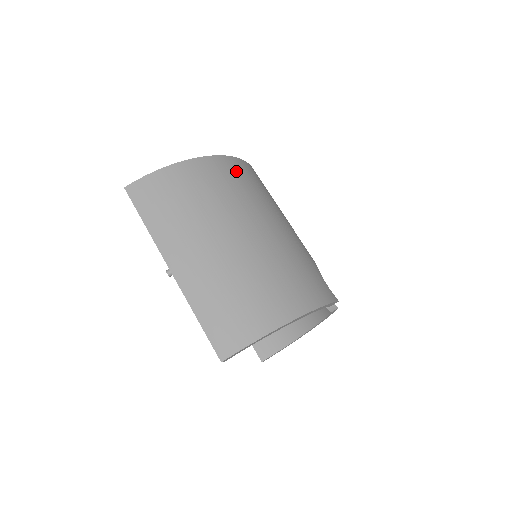
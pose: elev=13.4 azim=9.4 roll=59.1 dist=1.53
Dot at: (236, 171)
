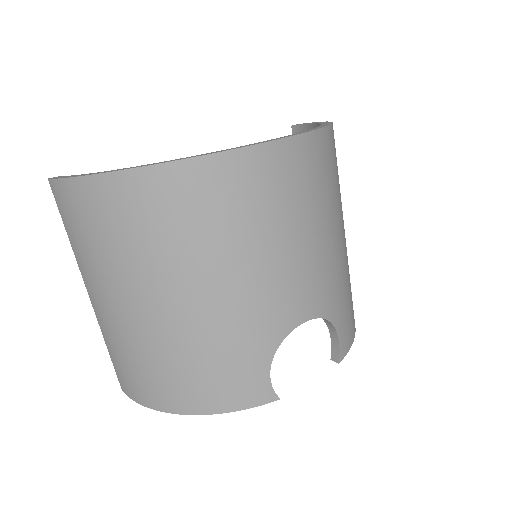
Dot at: (174, 196)
